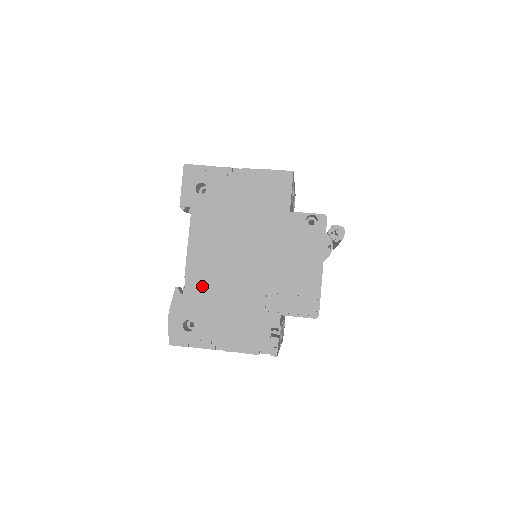
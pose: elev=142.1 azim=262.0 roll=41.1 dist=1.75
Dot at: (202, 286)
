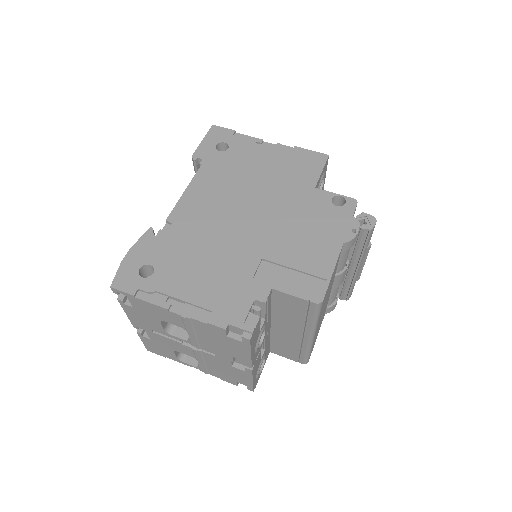
Dot at: (183, 233)
